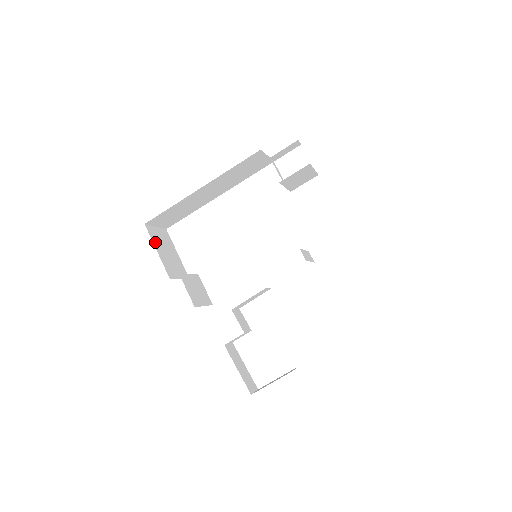
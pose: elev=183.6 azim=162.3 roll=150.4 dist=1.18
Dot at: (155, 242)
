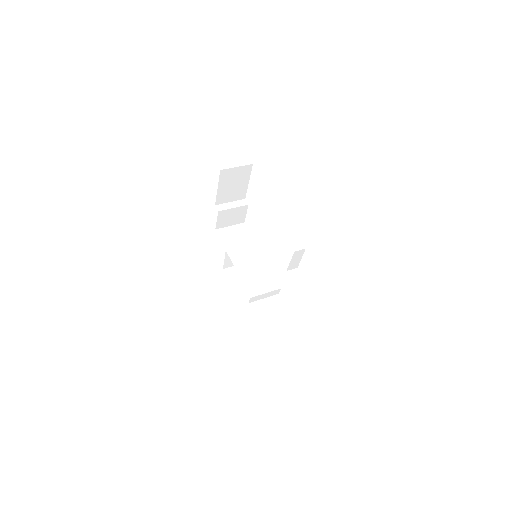
Dot at: (222, 181)
